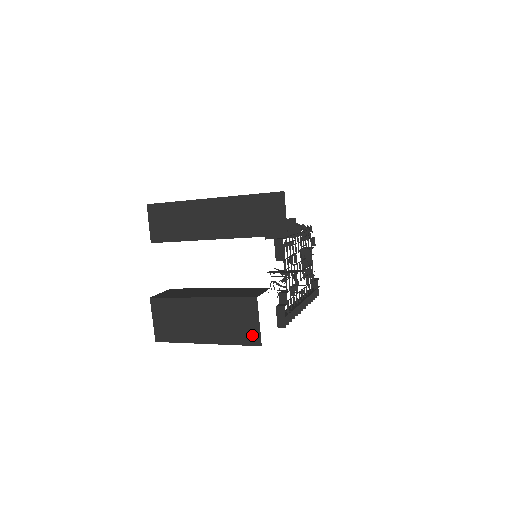
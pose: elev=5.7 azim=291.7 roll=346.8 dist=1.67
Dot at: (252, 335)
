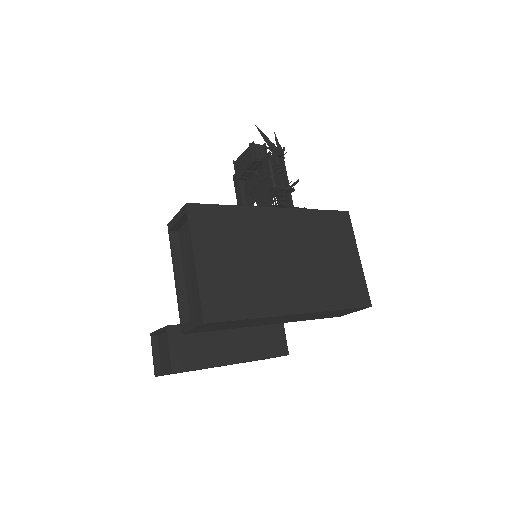
Dot at: occluded
